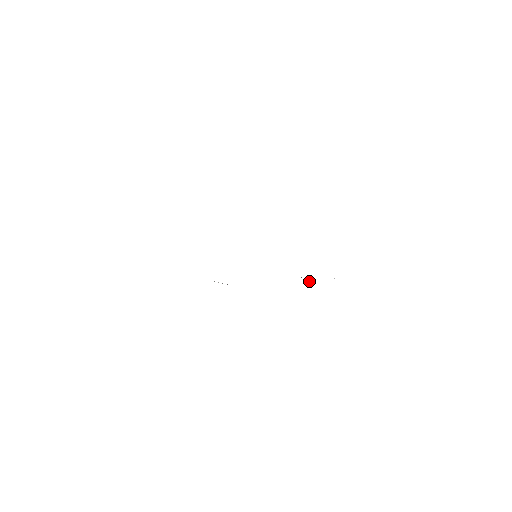
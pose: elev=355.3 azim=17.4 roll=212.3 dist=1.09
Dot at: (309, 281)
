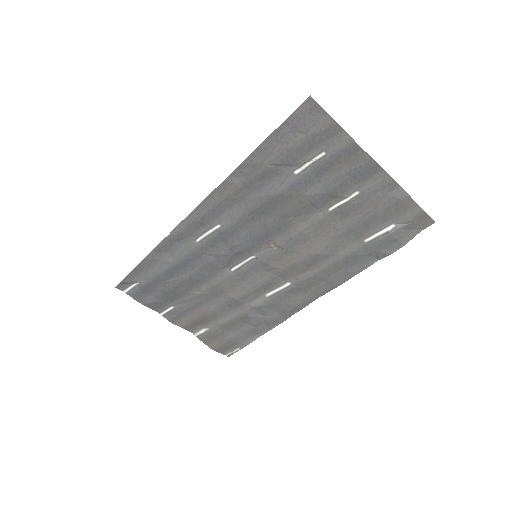
Dot at: (265, 297)
